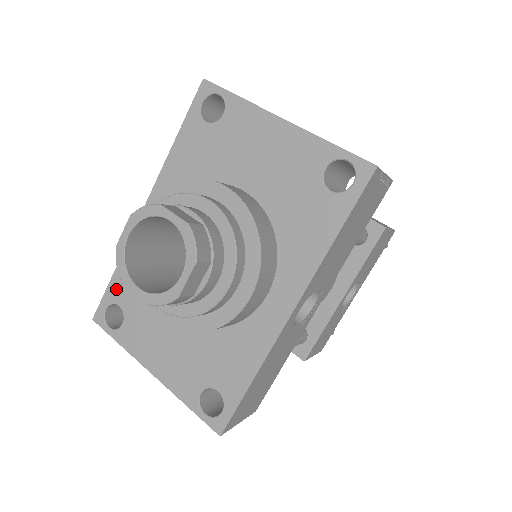
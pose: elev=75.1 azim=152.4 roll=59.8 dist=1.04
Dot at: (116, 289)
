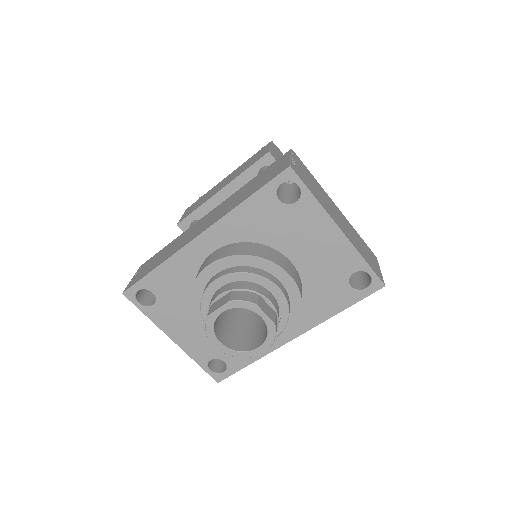
Dot at: (153, 281)
